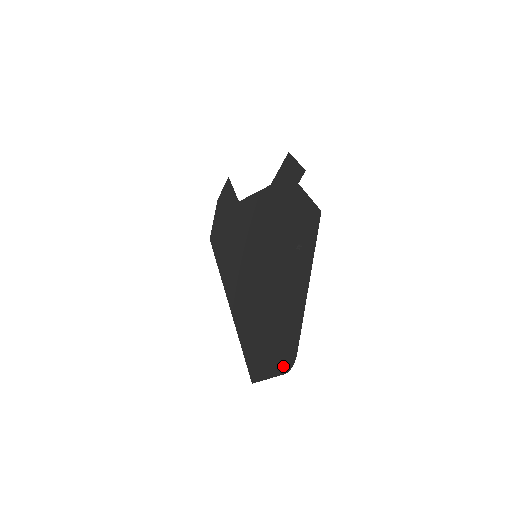
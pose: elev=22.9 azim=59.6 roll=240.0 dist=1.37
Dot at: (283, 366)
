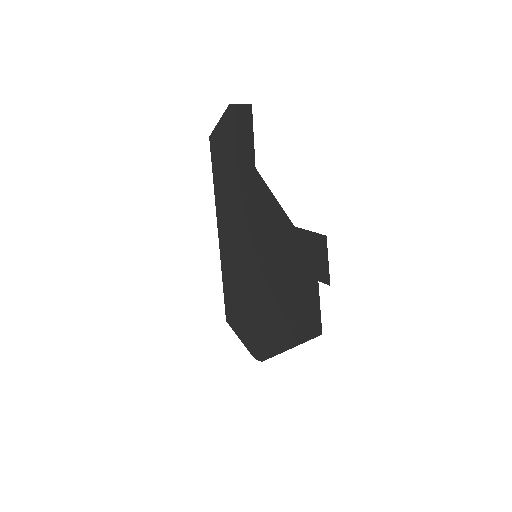
Dot at: (252, 351)
